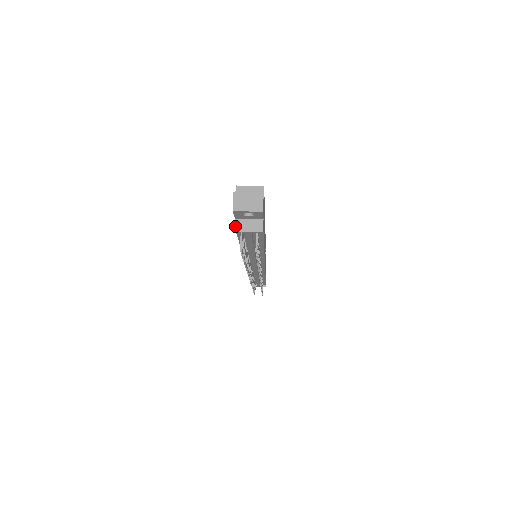
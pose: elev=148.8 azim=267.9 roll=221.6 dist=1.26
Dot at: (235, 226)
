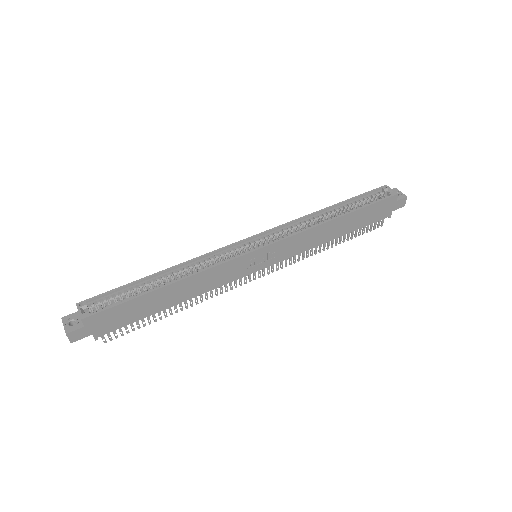
Dot at: occluded
